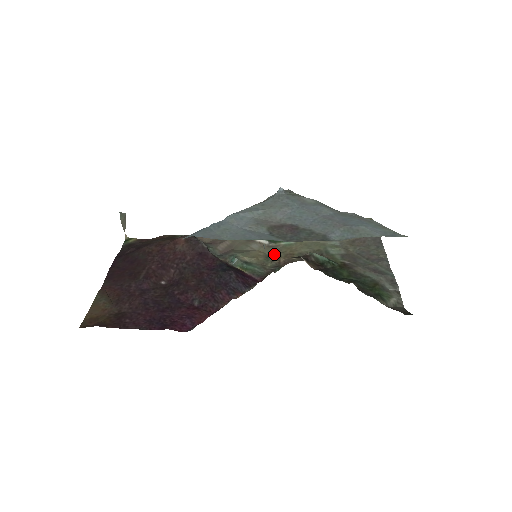
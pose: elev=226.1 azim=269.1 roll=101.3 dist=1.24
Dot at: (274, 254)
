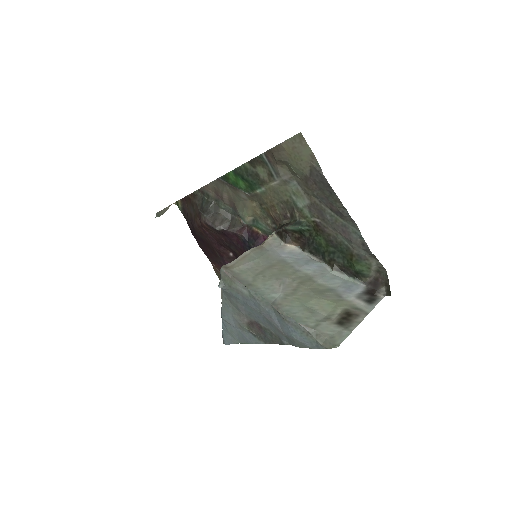
Dot at: (262, 205)
